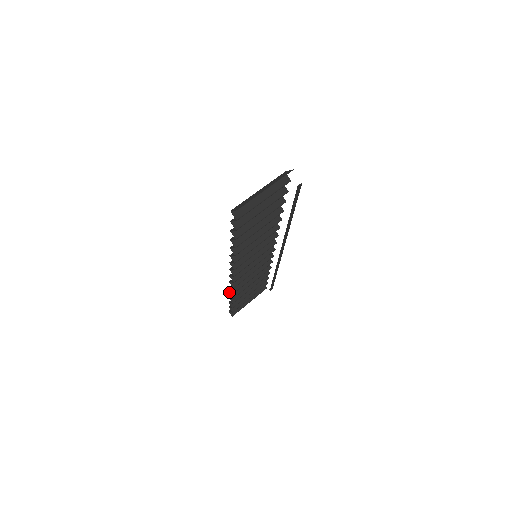
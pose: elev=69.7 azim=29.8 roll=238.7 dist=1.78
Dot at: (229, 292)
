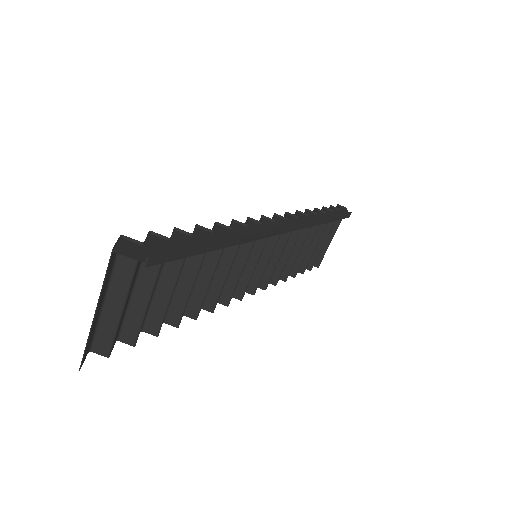
Dot at: occluded
